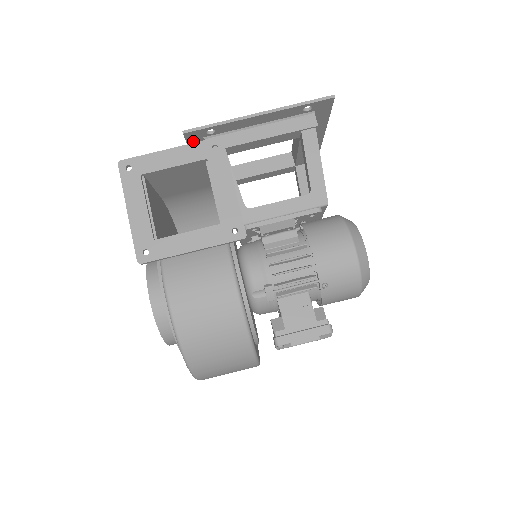
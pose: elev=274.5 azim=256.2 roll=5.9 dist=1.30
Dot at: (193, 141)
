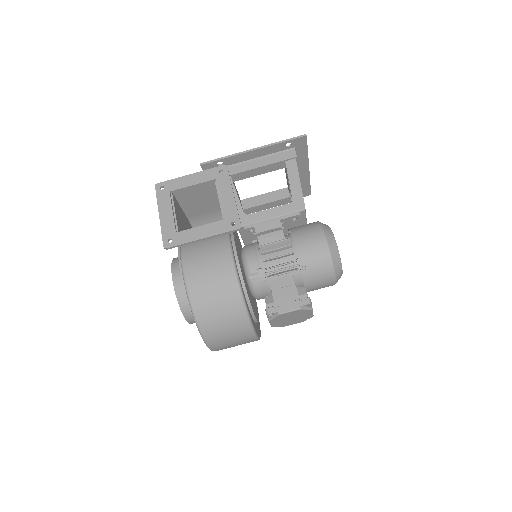
Dot at: occluded
